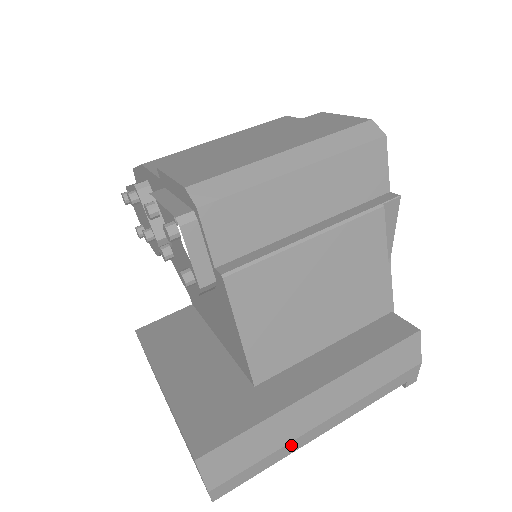
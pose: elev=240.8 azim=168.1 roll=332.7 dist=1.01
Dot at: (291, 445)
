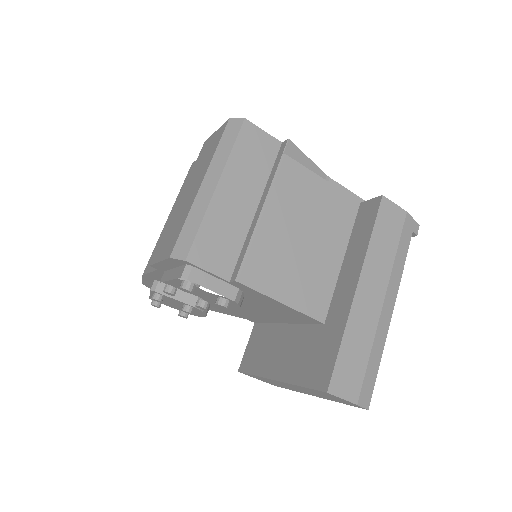
Dot at: (379, 334)
